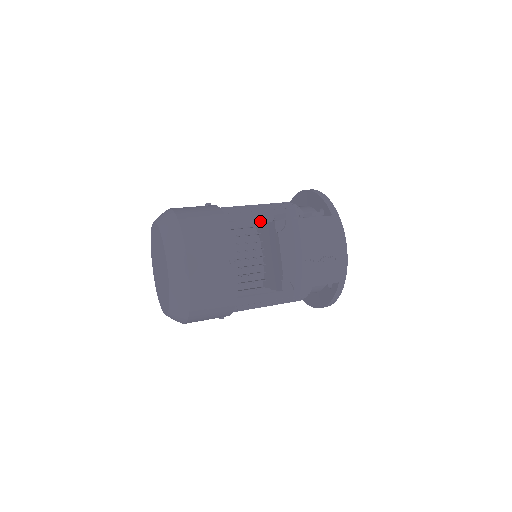
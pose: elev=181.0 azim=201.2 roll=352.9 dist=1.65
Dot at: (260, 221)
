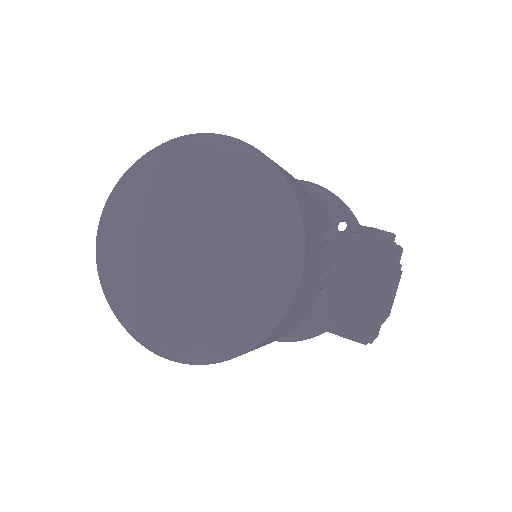
Dot at: occluded
